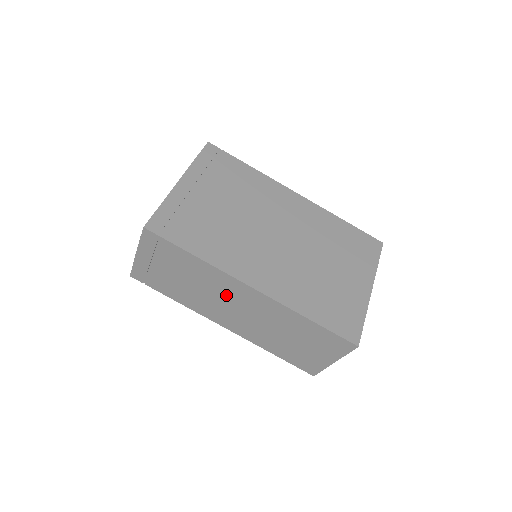
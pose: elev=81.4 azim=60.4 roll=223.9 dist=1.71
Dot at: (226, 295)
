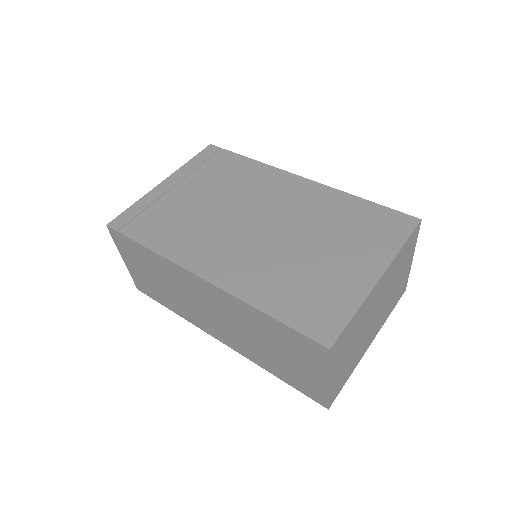
Dot at: (193, 294)
